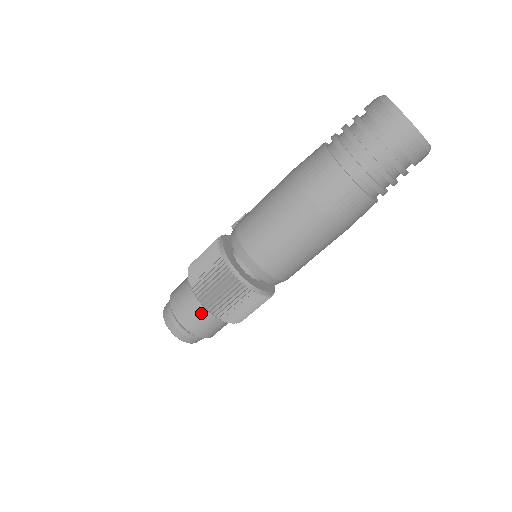
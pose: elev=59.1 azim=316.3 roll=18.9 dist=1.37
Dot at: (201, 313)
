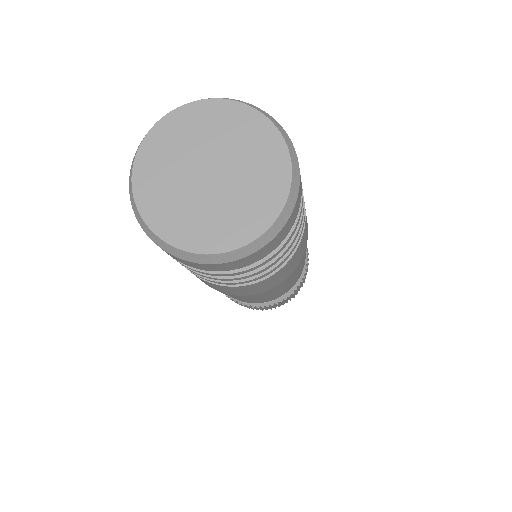
Dot at: occluded
